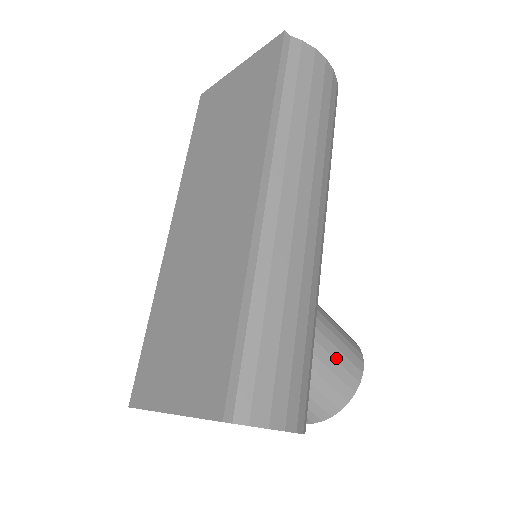
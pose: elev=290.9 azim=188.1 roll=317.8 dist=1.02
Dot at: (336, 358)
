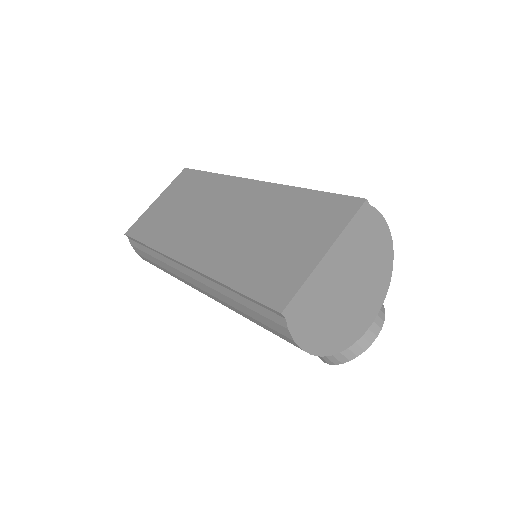
Dot at: occluded
